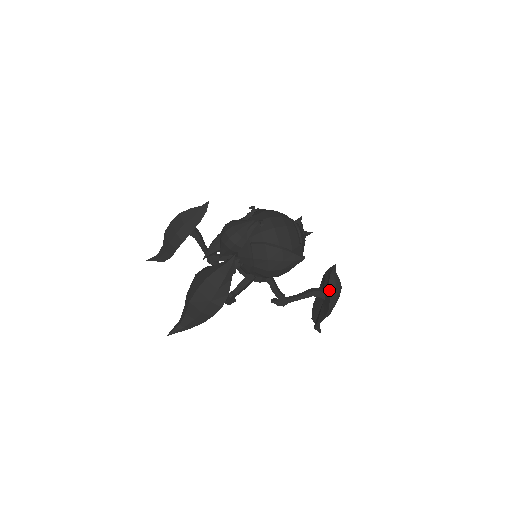
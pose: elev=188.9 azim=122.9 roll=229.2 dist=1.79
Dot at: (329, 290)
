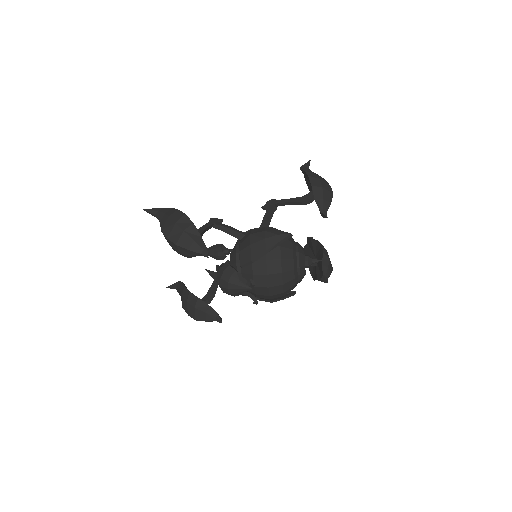
Dot at: occluded
